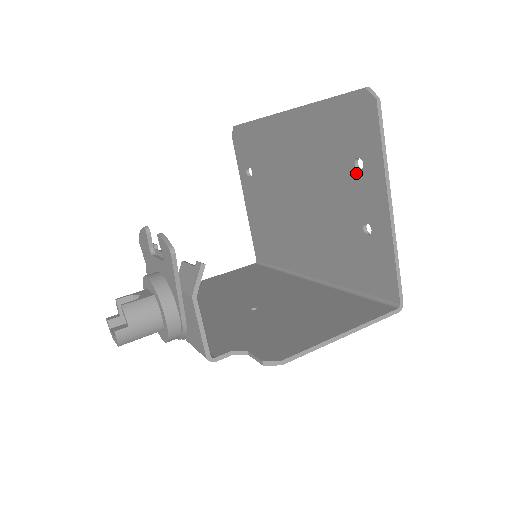
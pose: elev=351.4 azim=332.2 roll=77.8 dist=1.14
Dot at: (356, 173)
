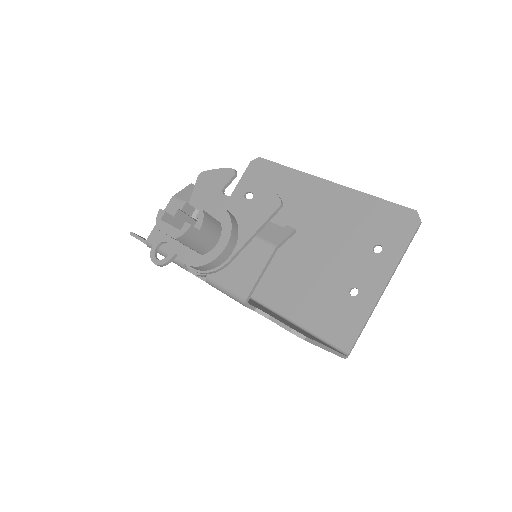
Dot at: (371, 253)
